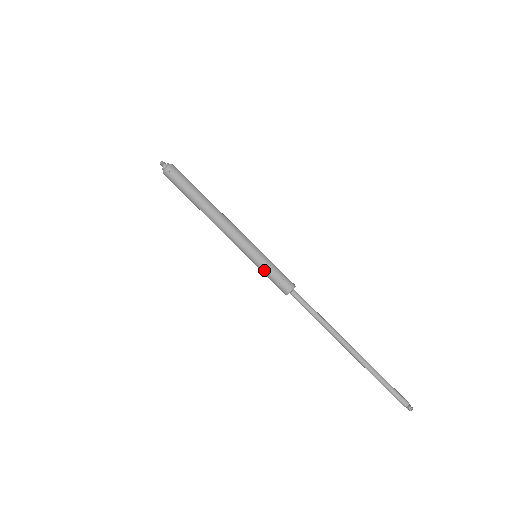
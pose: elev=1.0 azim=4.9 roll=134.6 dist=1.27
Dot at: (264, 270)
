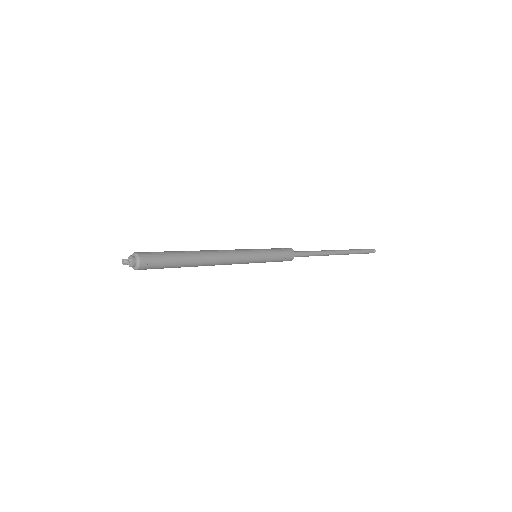
Dot at: (271, 261)
